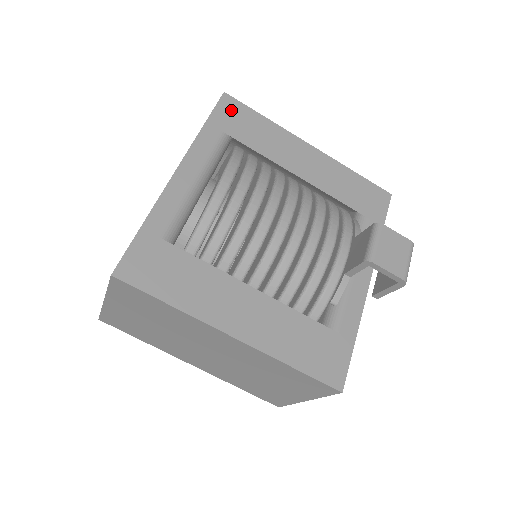
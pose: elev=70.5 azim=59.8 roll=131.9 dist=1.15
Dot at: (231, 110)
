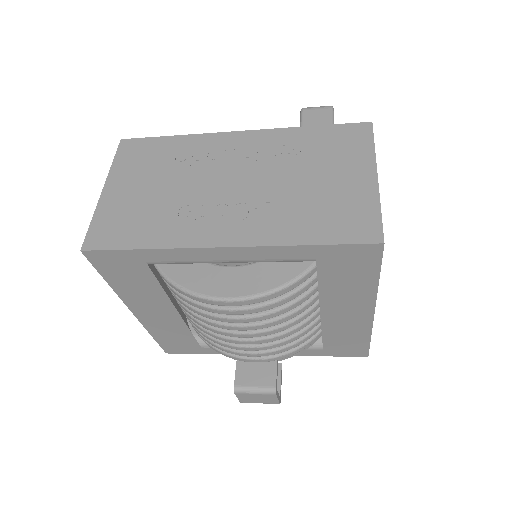
Dot at: (359, 256)
